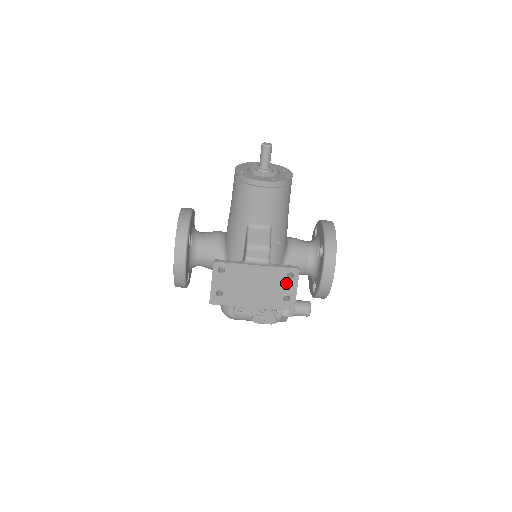
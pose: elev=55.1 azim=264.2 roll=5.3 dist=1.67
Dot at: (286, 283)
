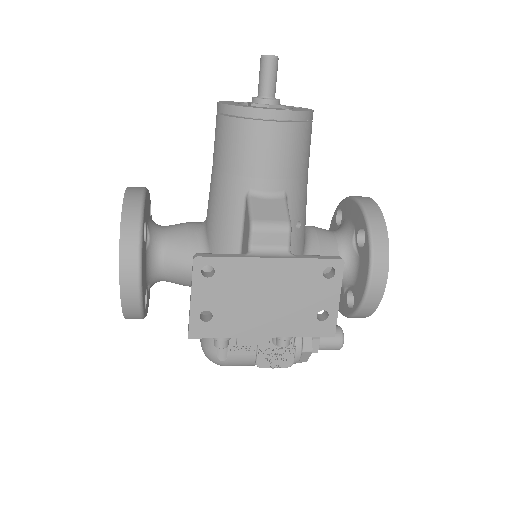
Dot at: (321, 287)
